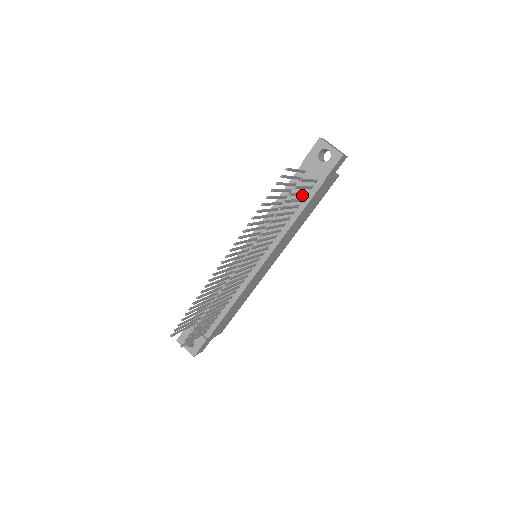
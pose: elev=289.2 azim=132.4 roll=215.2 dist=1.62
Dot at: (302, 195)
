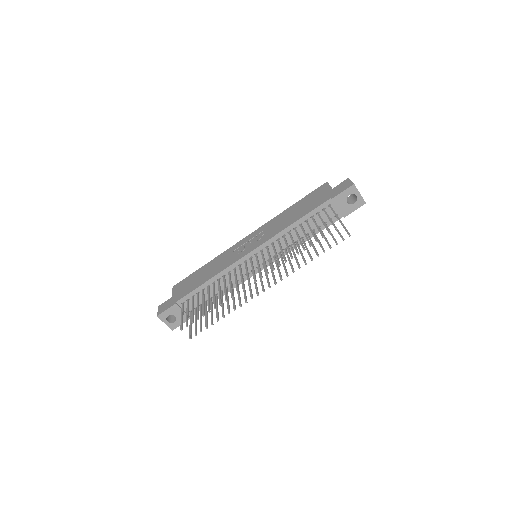
Dot at: (320, 223)
